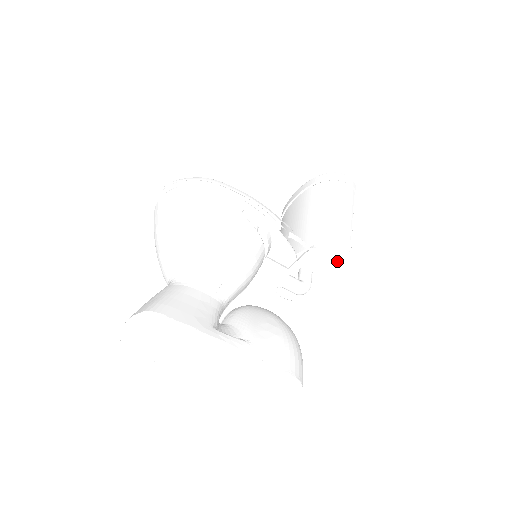
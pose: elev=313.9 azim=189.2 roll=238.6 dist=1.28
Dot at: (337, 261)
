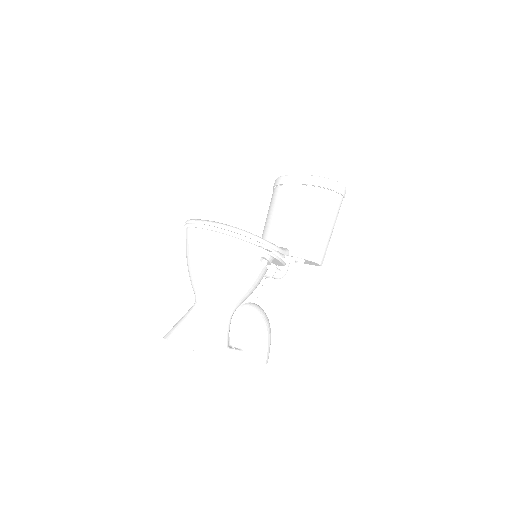
Dot at: (311, 264)
